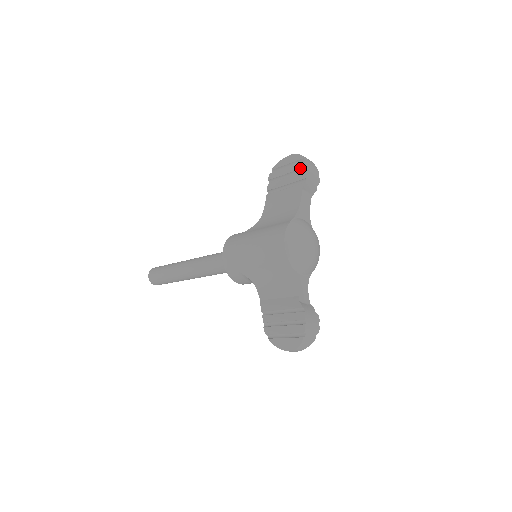
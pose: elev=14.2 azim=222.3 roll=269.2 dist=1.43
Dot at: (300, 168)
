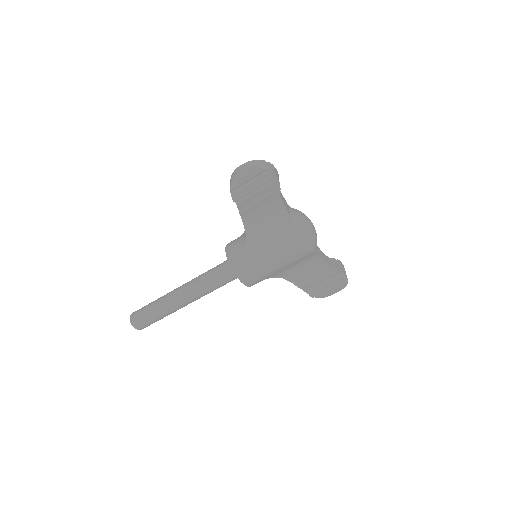
Dot at: (269, 180)
